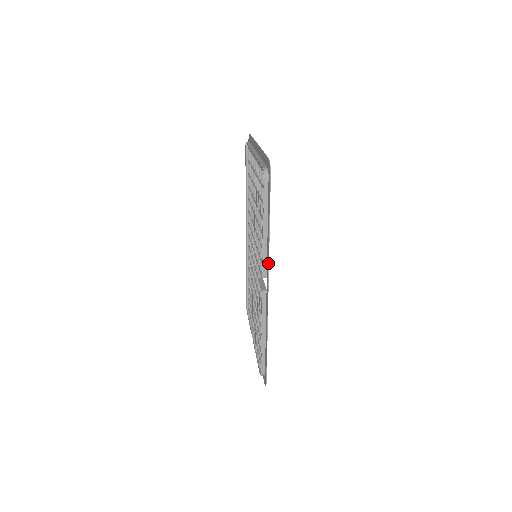
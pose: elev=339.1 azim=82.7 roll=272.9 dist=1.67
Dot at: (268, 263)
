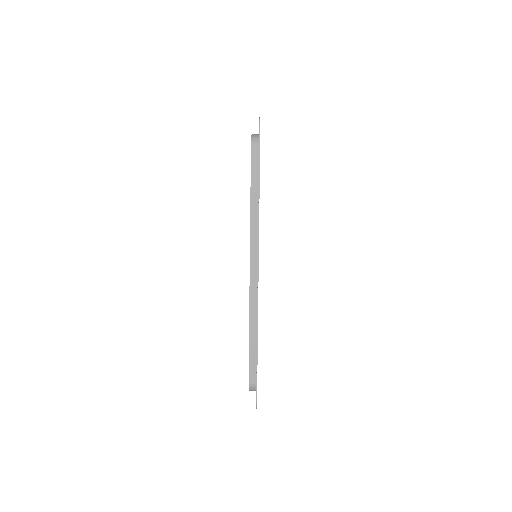
Dot at: occluded
